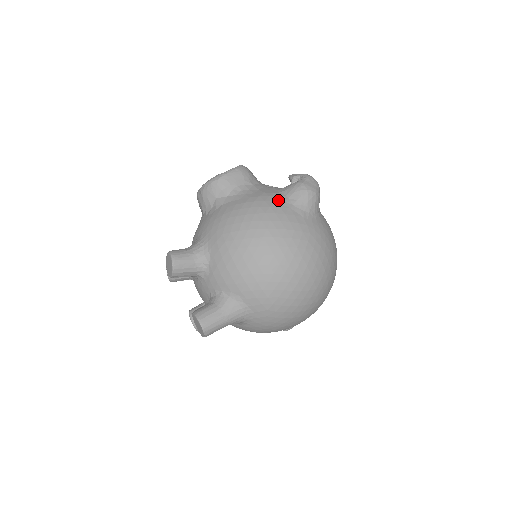
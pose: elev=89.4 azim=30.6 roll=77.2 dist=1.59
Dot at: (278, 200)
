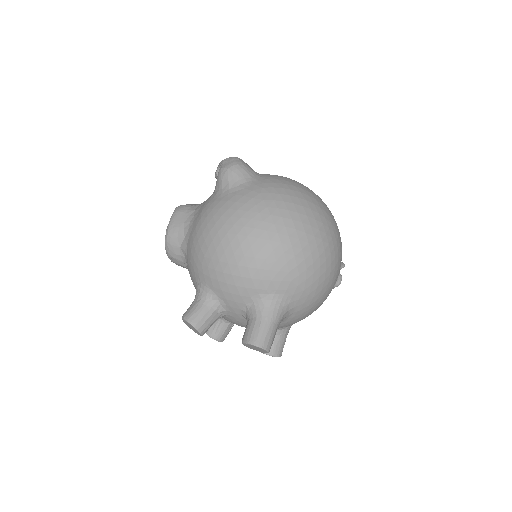
Dot at: (216, 198)
